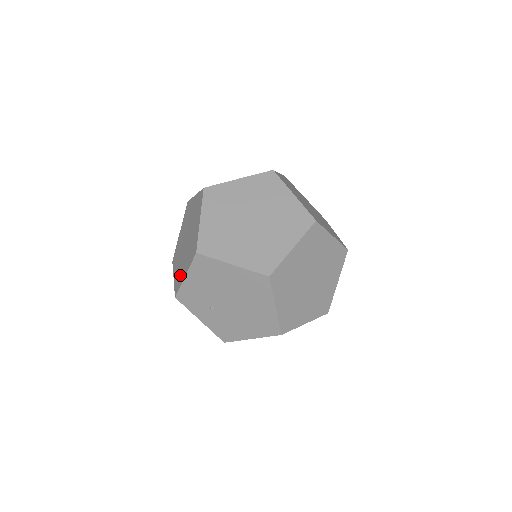
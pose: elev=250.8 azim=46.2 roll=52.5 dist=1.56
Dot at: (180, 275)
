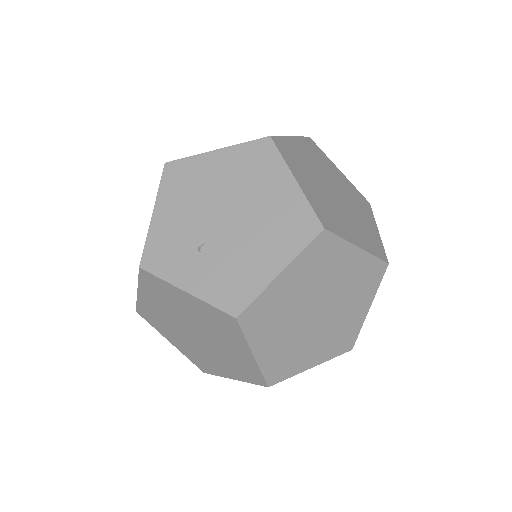
Dot at: occluded
